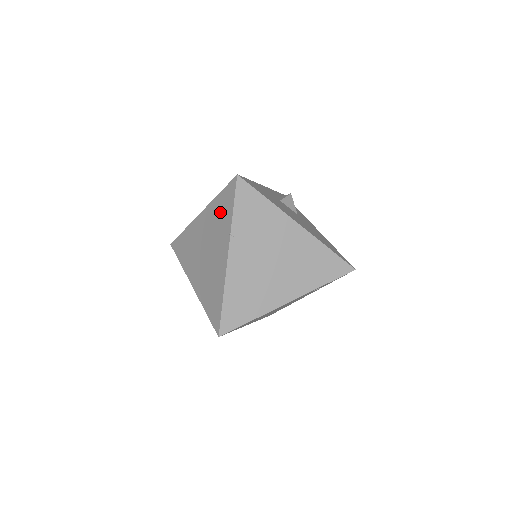
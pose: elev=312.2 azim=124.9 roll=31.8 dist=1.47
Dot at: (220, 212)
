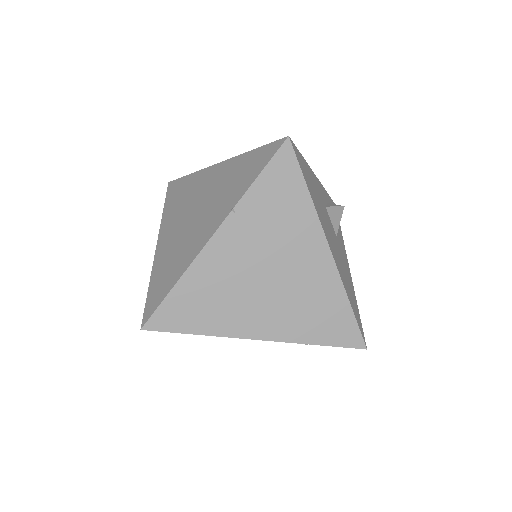
Dot at: (239, 173)
